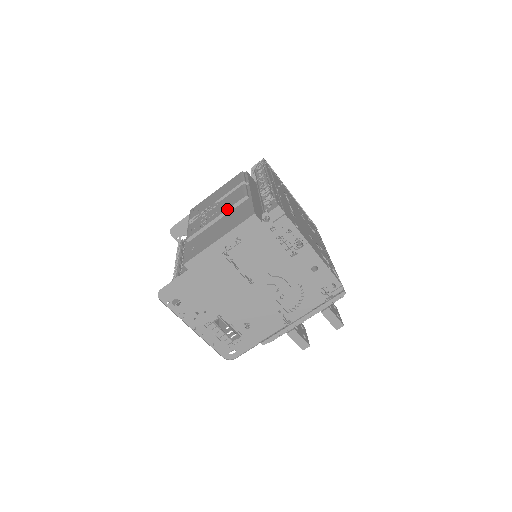
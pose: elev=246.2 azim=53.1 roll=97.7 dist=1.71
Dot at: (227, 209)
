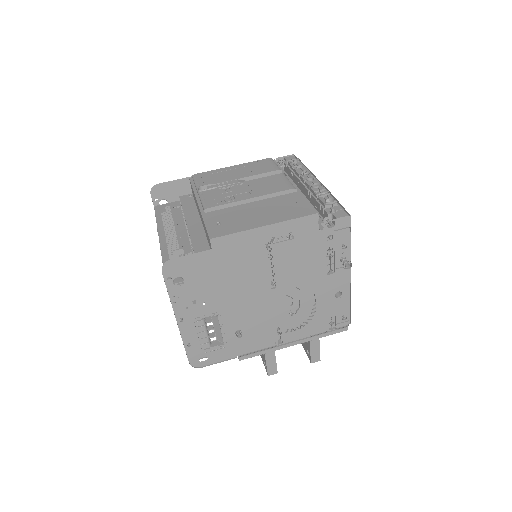
Dot at: (268, 194)
